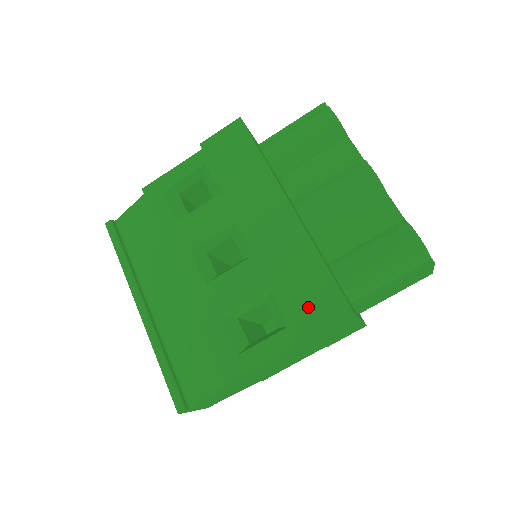
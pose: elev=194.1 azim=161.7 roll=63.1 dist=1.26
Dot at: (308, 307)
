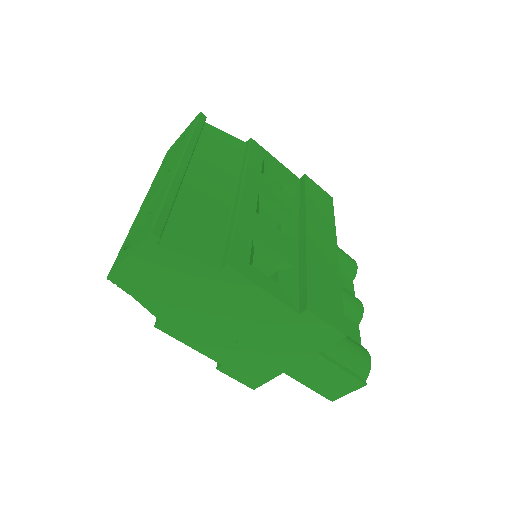
Dot at: (322, 300)
